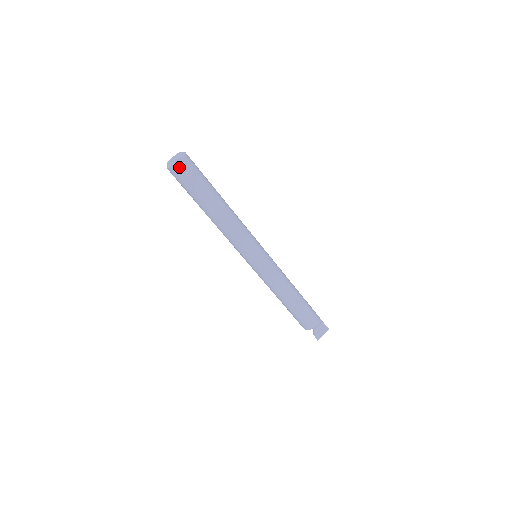
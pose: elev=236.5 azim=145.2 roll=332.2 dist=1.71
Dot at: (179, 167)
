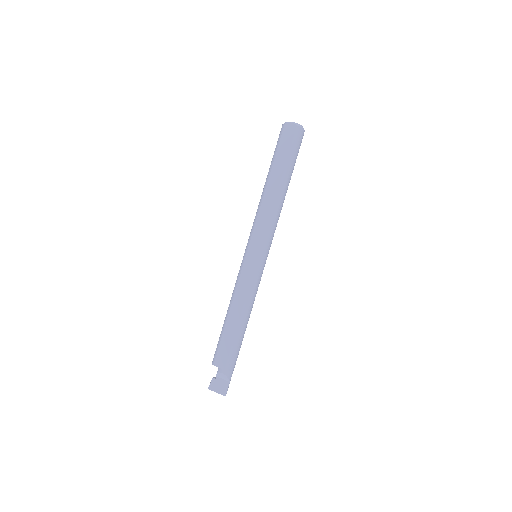
Dot at: (287, 128)
